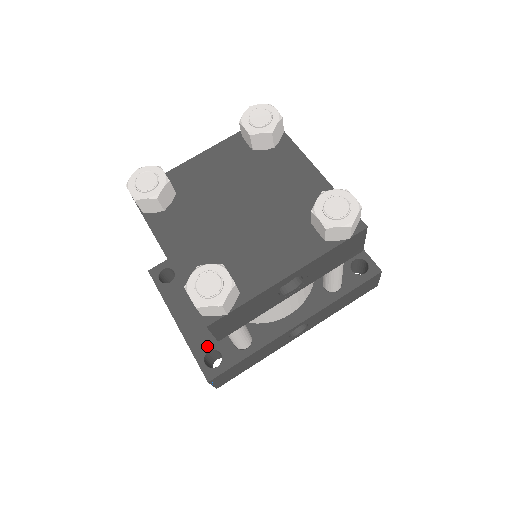
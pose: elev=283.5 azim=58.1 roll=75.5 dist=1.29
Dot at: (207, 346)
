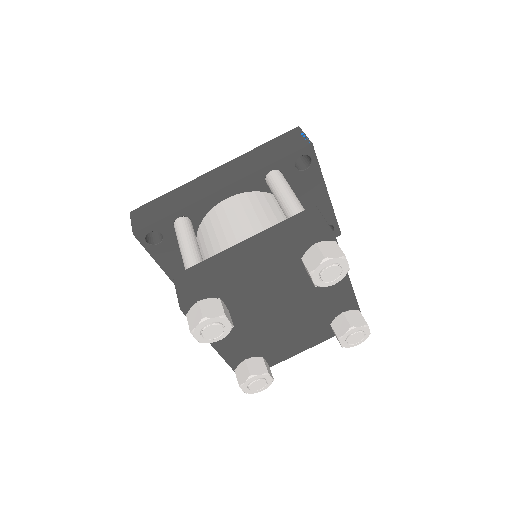
Dot at: occluded
